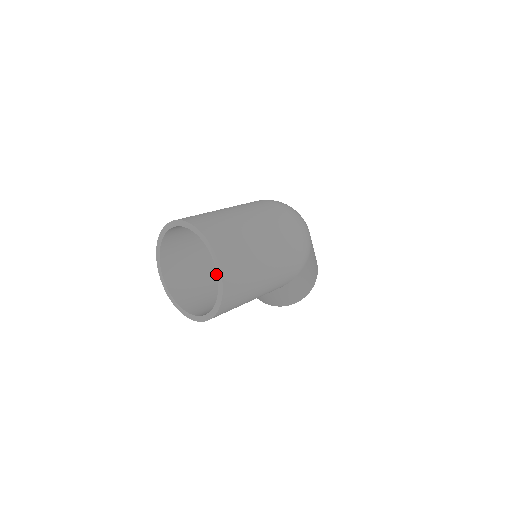
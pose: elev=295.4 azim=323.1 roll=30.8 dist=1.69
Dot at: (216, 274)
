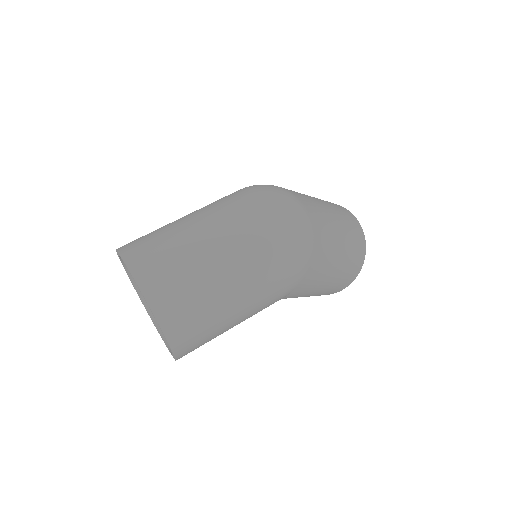
Dot at: occluded
